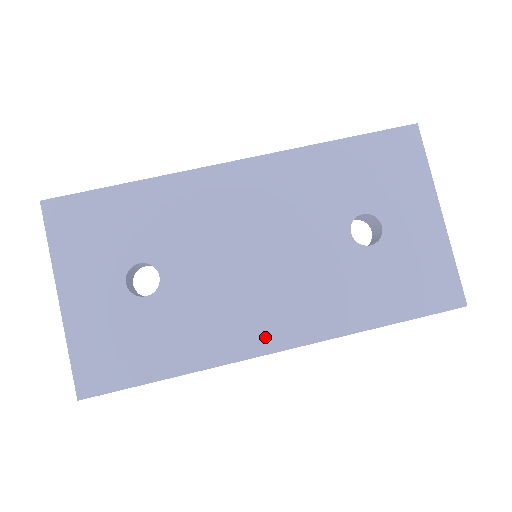
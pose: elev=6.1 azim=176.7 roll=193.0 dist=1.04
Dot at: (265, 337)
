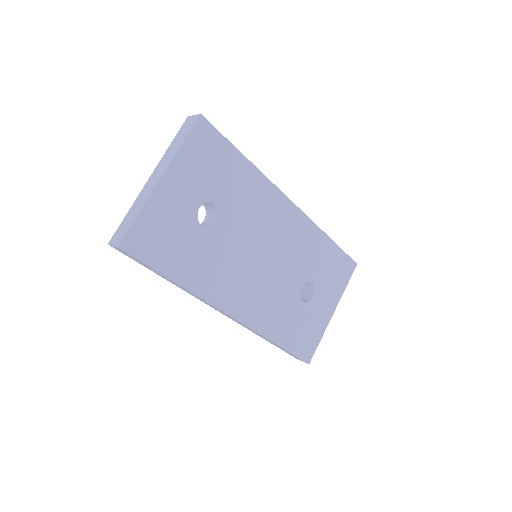
Dot at: (232, 303)
